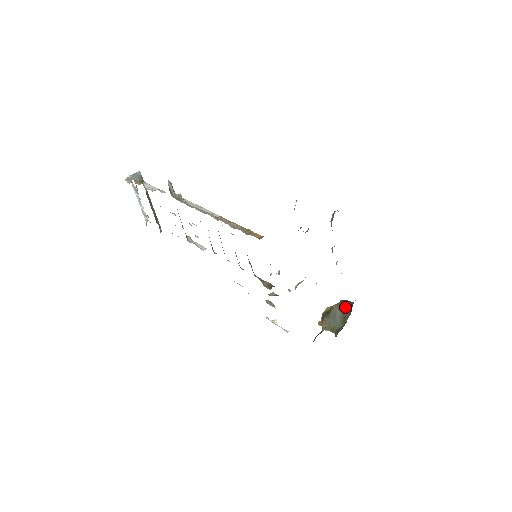
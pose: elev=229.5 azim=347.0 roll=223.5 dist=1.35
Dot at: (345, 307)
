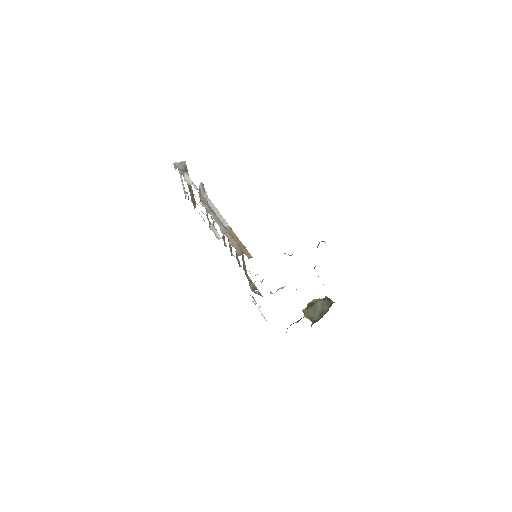
Dot at: (326, 304)
